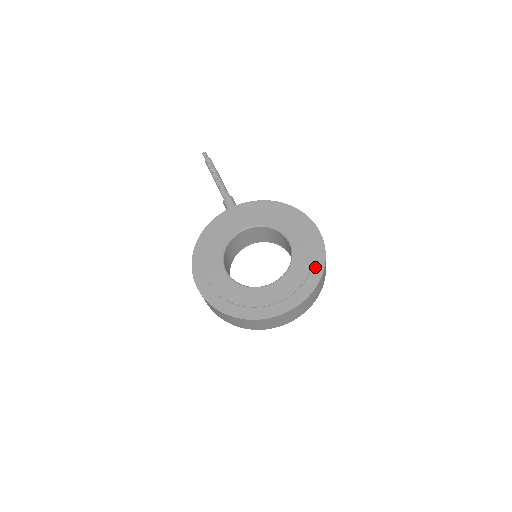
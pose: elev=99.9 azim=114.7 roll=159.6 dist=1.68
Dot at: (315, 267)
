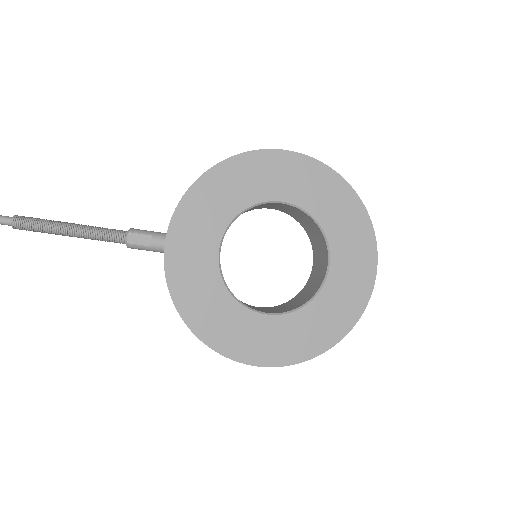
Dot at: (343, 196)
